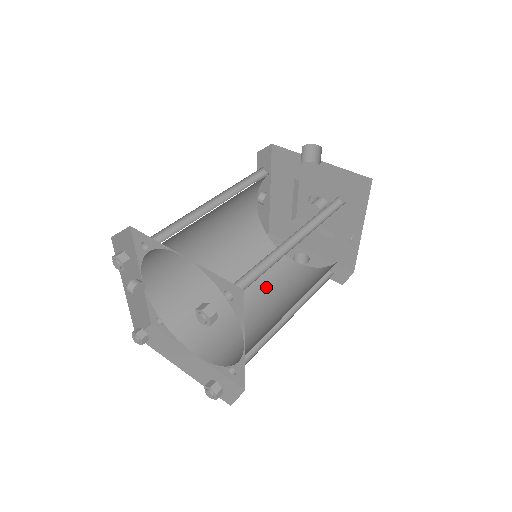
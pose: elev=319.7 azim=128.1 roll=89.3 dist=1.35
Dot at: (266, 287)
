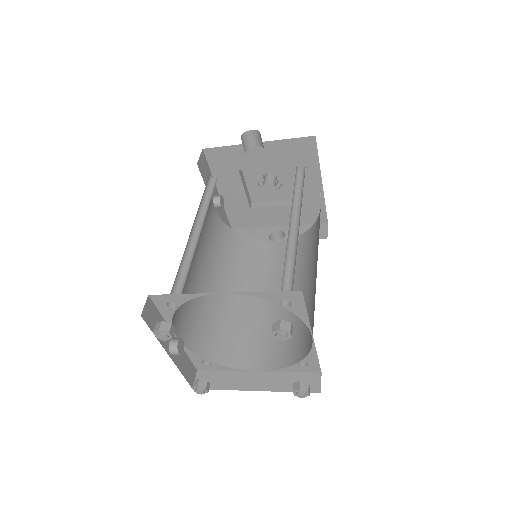
Dot at: (268, 277)
